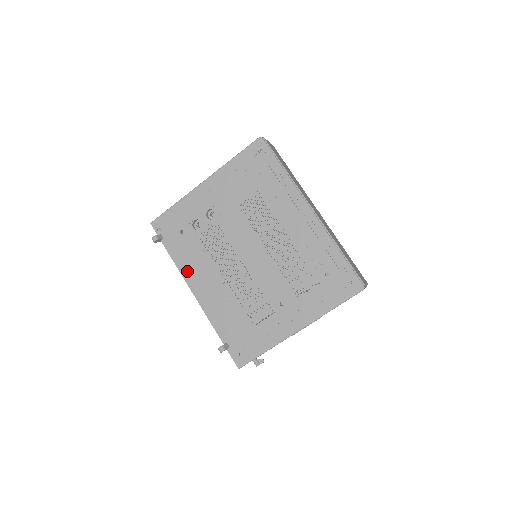
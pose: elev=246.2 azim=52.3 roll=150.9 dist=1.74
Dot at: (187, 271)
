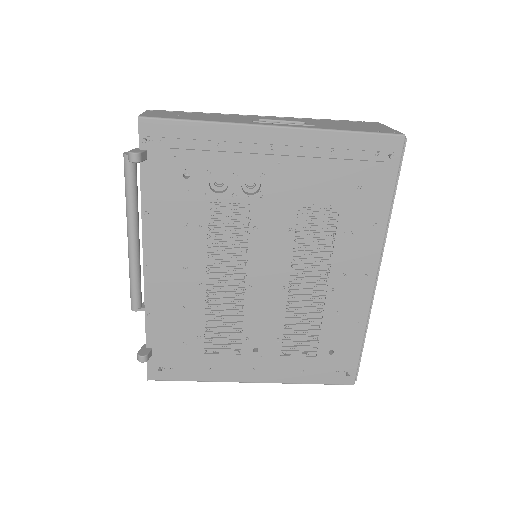
Dot at: (155, 233)
